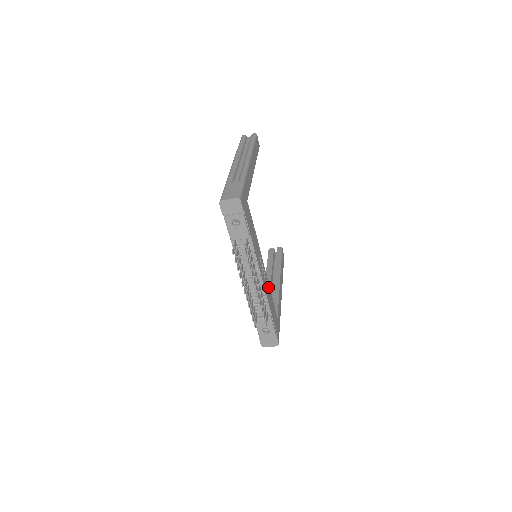
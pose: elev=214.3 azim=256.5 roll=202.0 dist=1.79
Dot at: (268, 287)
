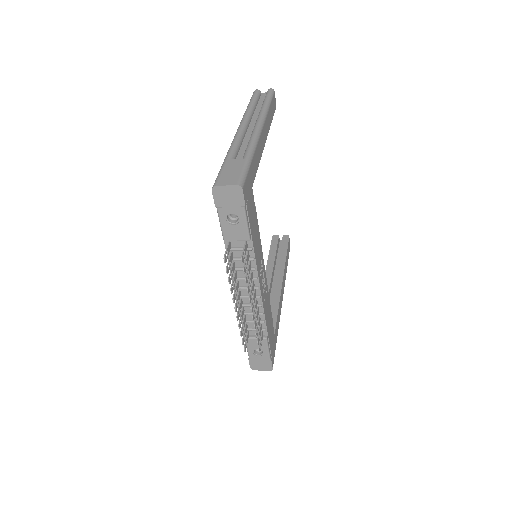
Dot at: (267, 299)
